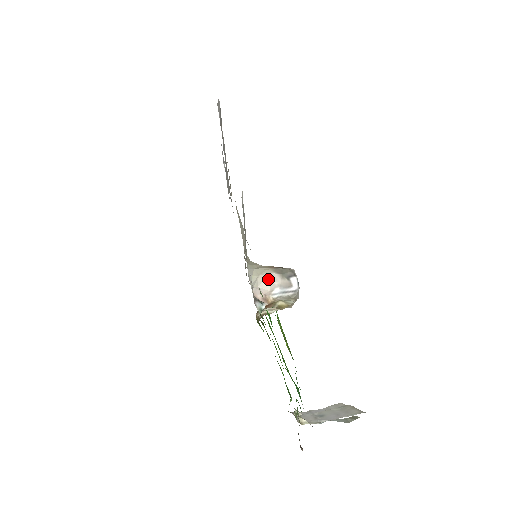
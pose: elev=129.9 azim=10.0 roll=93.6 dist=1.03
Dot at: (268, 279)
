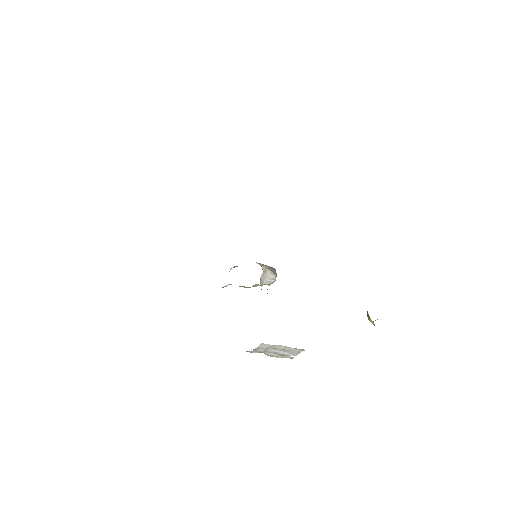
Dot at: (265, 273)
